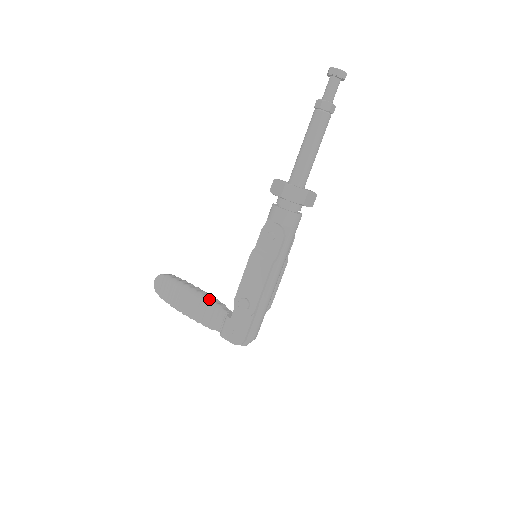
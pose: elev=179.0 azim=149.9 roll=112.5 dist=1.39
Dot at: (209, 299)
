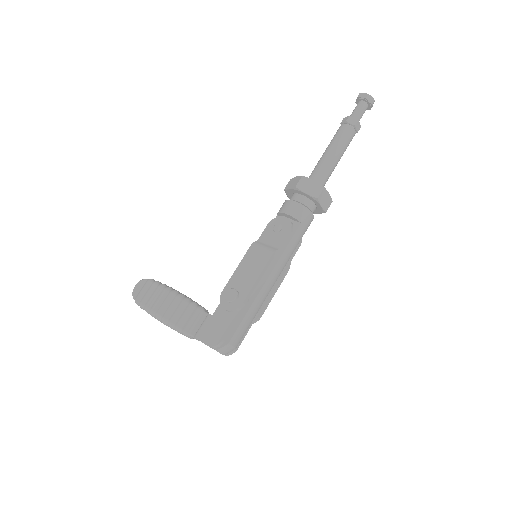
Dot at: (192, 300)
